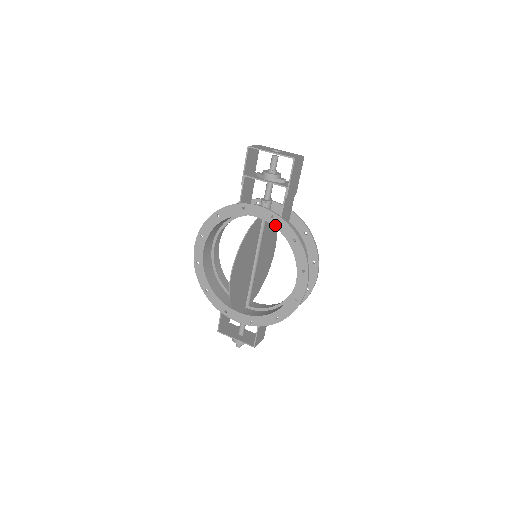
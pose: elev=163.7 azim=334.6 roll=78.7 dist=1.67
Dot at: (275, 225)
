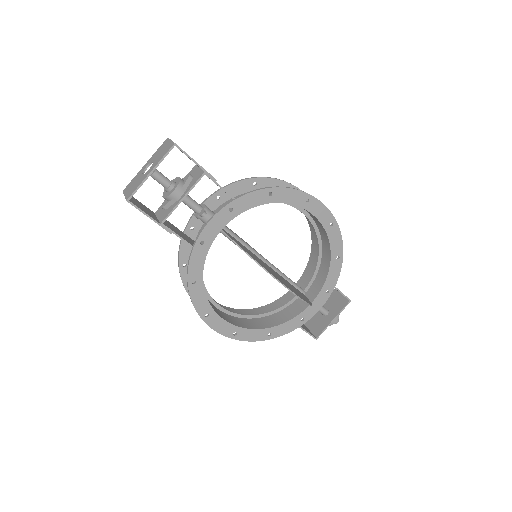
Dot at: (242, 211)
